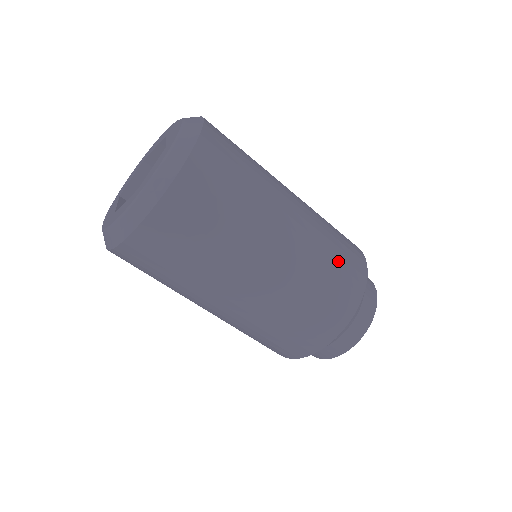
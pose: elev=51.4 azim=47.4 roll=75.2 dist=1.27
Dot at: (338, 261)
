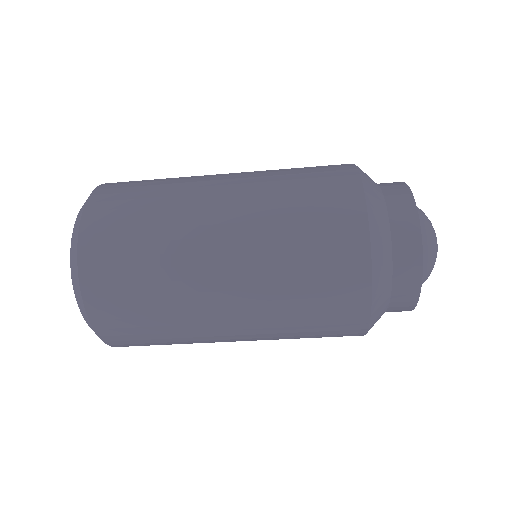
Dot at: (309, 239)
